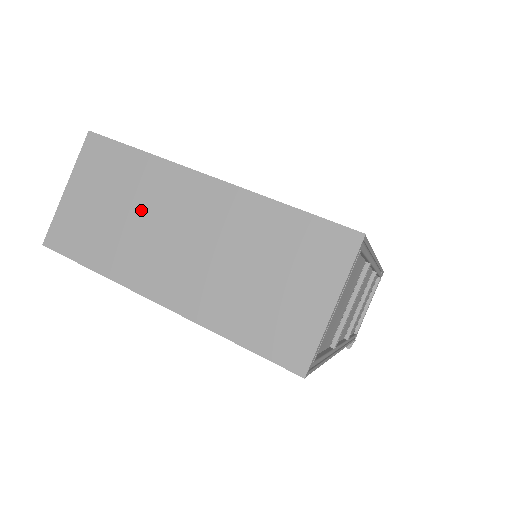
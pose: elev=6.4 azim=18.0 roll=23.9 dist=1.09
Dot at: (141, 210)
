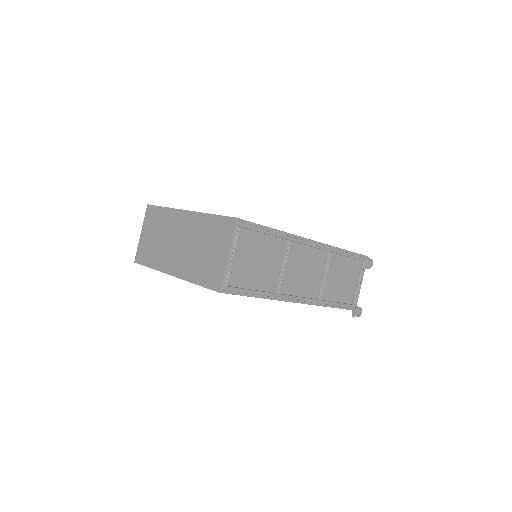
Dot at: (165, 234)
